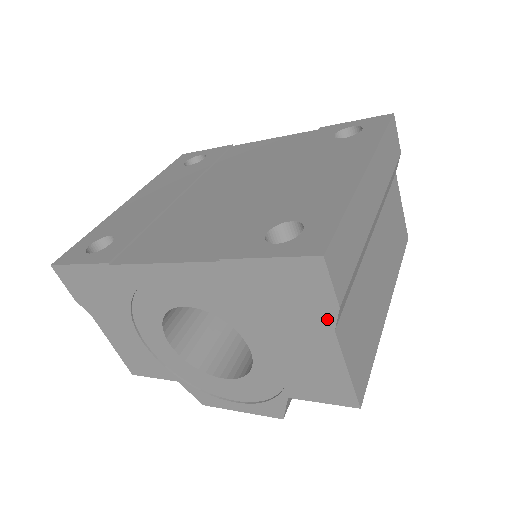
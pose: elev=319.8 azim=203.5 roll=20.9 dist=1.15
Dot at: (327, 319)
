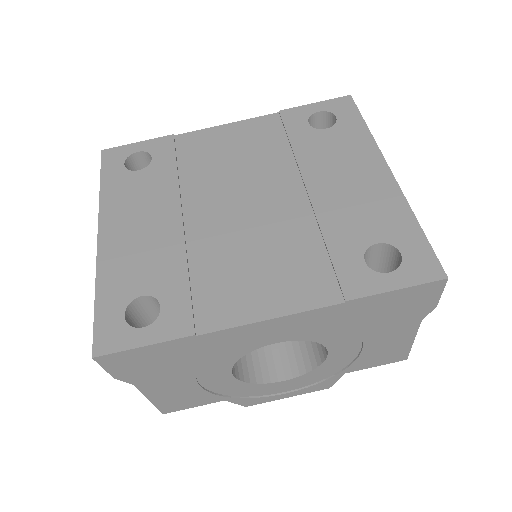
Dot at: (420, 316)
